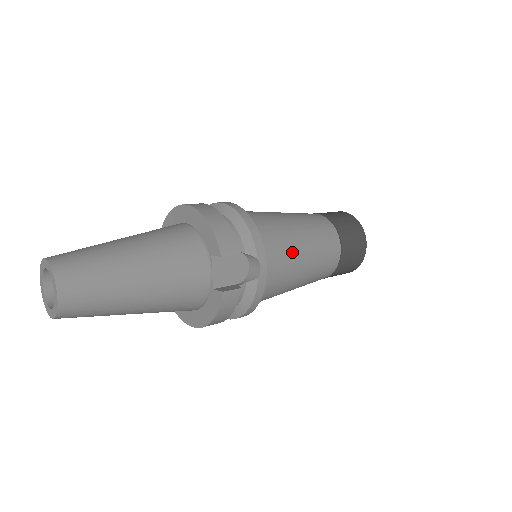
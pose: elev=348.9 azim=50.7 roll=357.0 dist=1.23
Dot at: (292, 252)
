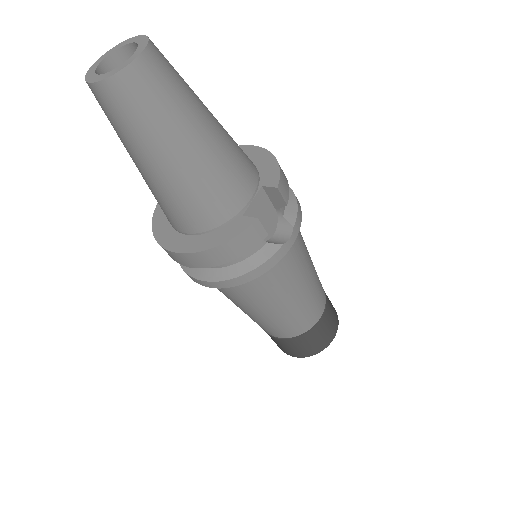
Dot at: (303, 265)
